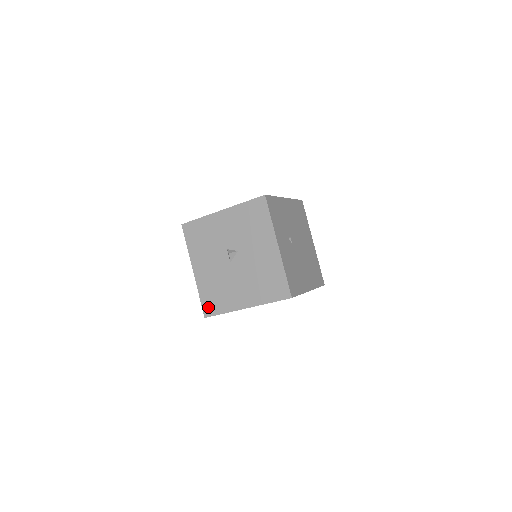
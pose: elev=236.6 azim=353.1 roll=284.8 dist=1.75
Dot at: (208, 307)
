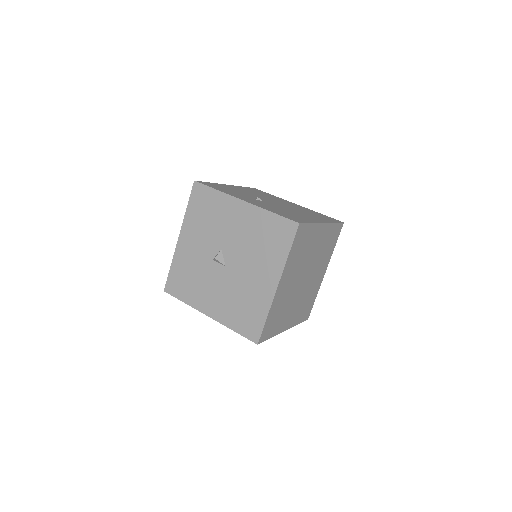
Dot at: (250, 330)
